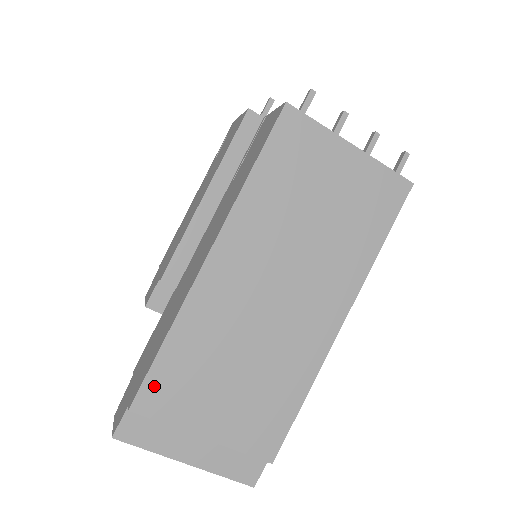
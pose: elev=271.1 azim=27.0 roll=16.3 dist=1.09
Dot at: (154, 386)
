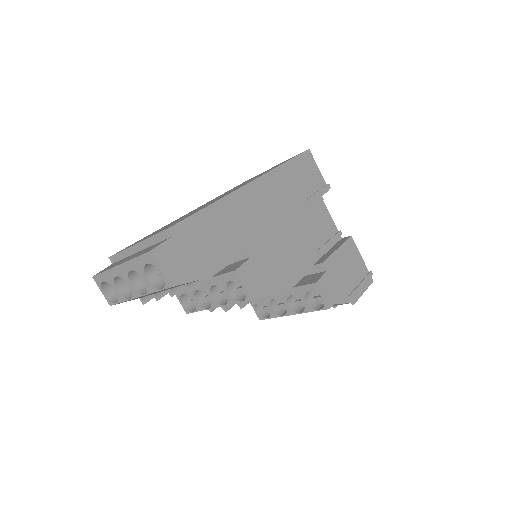
Dot at: occluded
